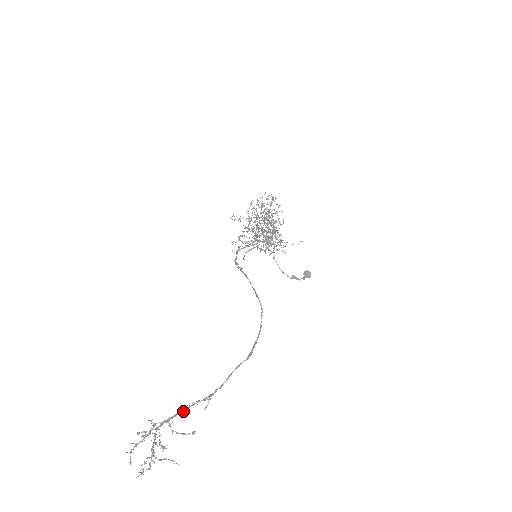
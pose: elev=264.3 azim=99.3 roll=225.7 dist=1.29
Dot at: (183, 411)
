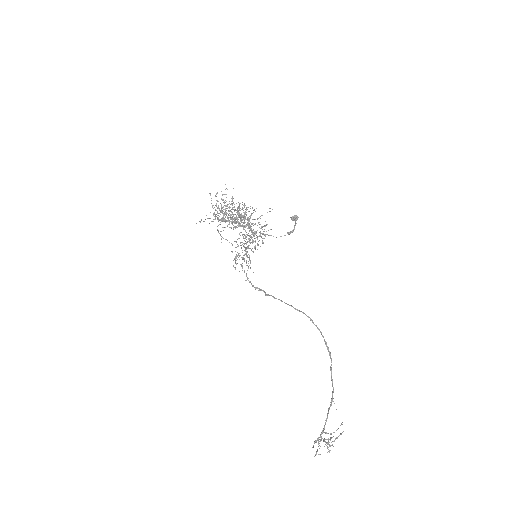
Dot at: (326, 421)
